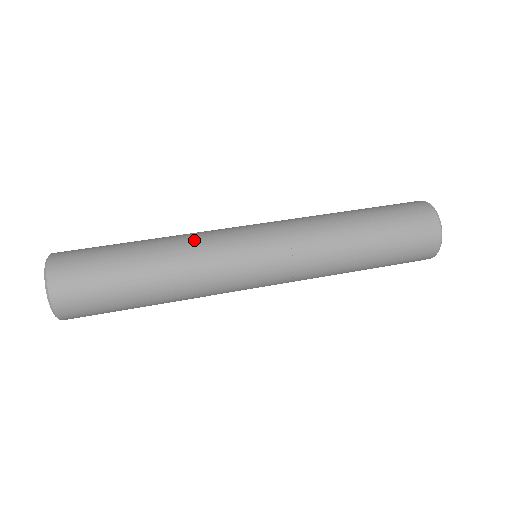
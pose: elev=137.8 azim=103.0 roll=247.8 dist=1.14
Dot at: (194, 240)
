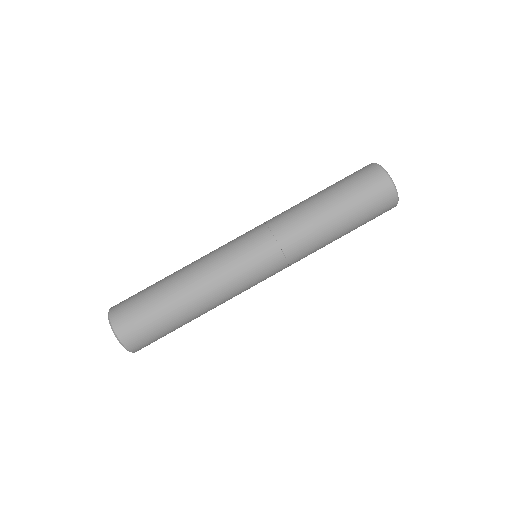
Dot at: (222, 295)
